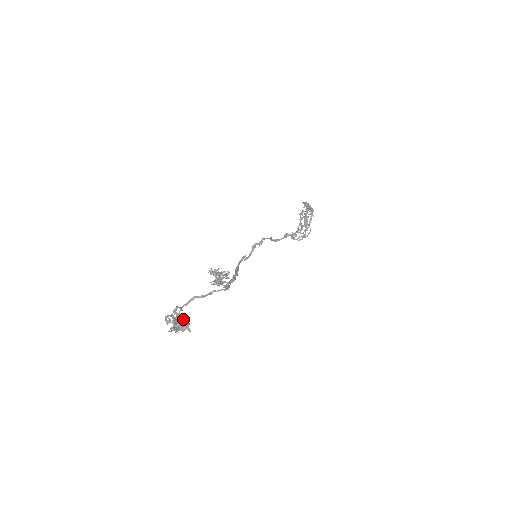
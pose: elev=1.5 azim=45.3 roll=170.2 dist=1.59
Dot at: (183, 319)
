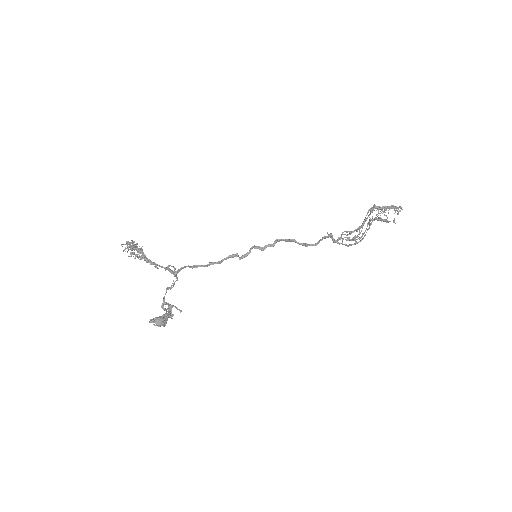
Dot at: (165, 314)
